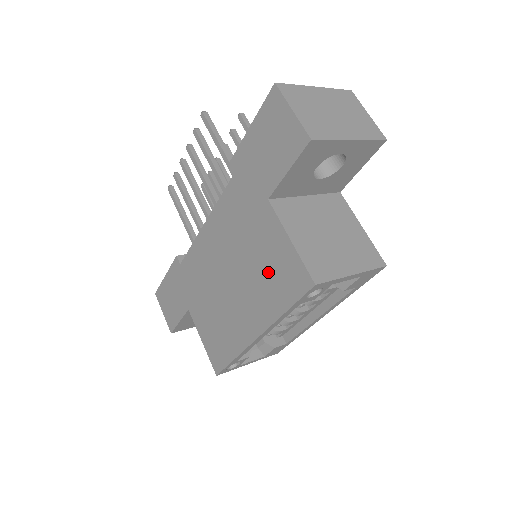
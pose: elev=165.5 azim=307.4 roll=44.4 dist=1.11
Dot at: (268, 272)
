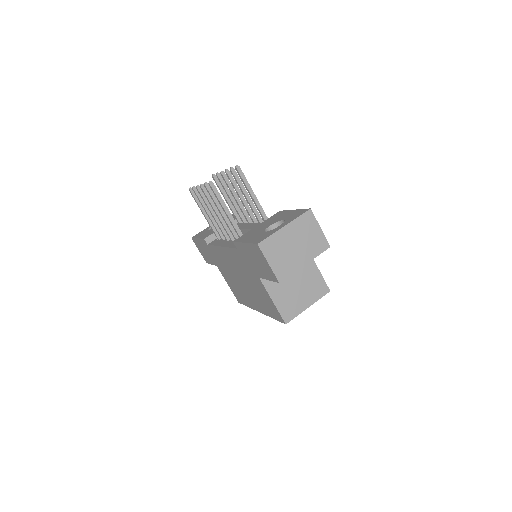
Dot at: (262, 299)
